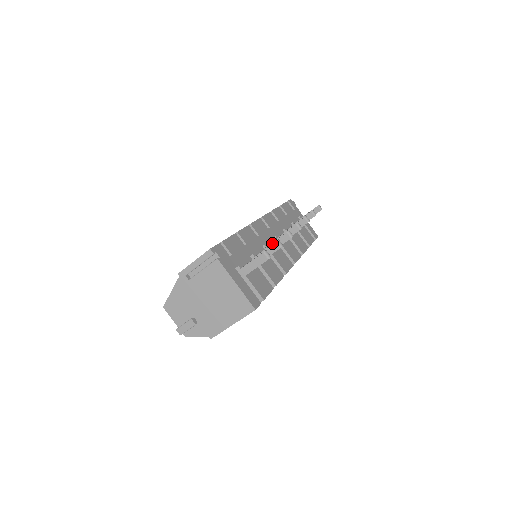
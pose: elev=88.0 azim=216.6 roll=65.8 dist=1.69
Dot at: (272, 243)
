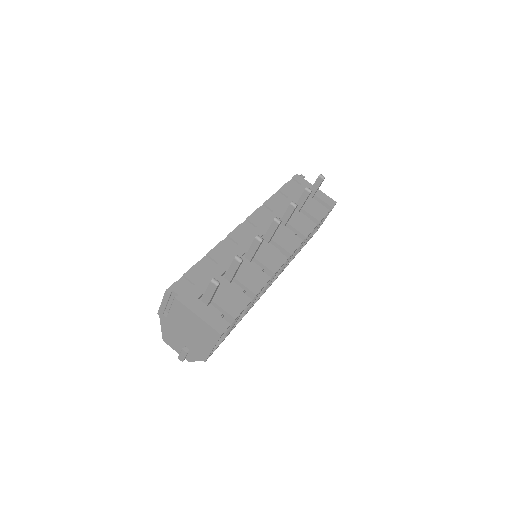
Dot at: (248, 250)
